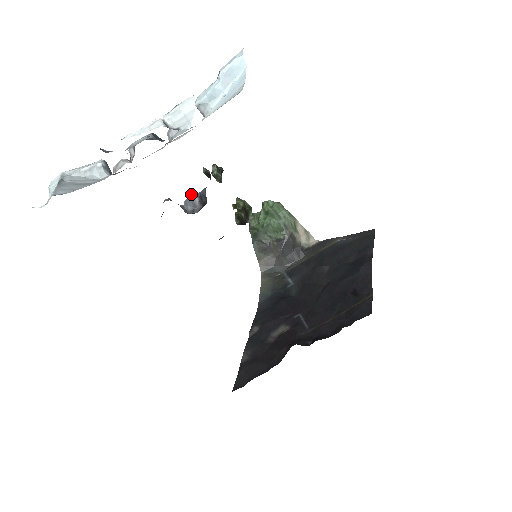
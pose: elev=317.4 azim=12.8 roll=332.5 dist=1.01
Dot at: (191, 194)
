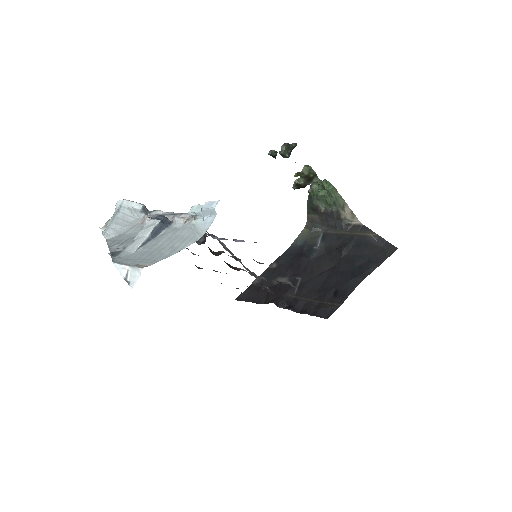
Dot at: occluded
